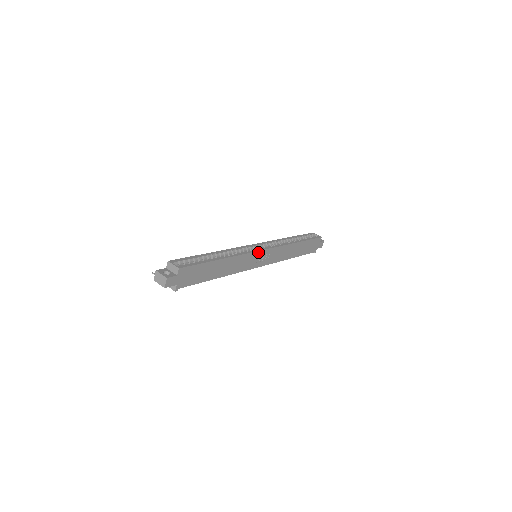
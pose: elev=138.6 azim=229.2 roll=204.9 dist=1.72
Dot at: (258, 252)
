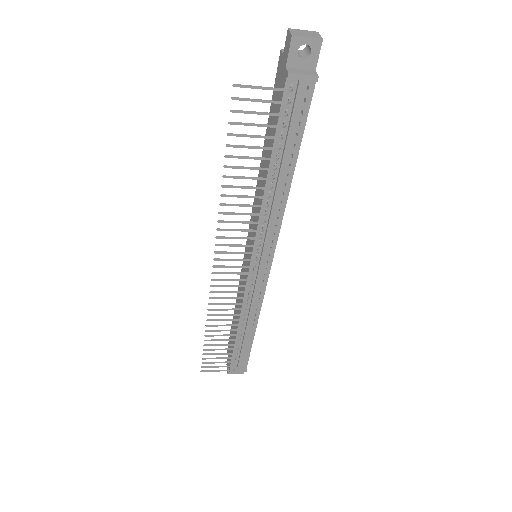
Dot at: occluded
